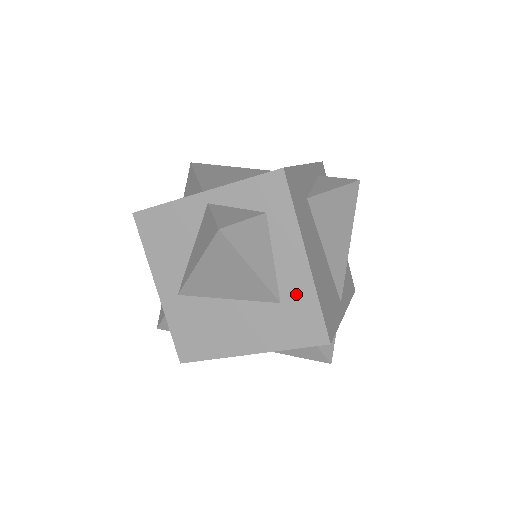
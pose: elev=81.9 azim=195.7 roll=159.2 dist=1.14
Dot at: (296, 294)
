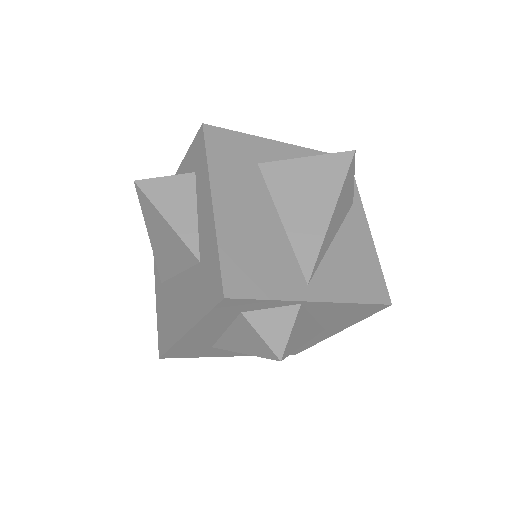
Dot at: (207, 246)
